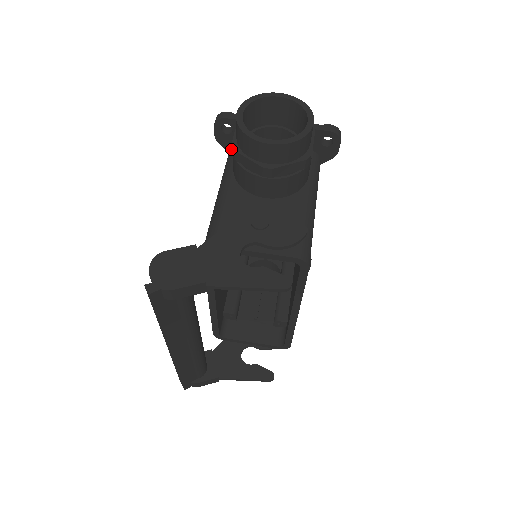
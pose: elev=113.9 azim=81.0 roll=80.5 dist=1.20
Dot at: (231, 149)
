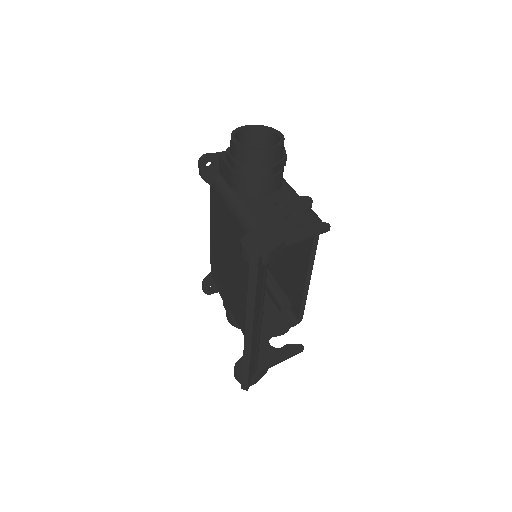
Dot at: (235, 168)
